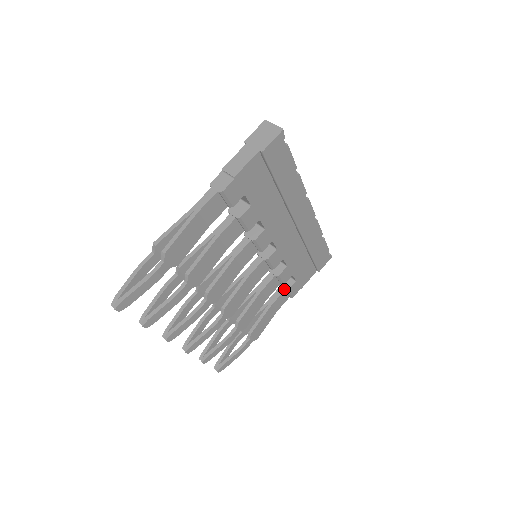
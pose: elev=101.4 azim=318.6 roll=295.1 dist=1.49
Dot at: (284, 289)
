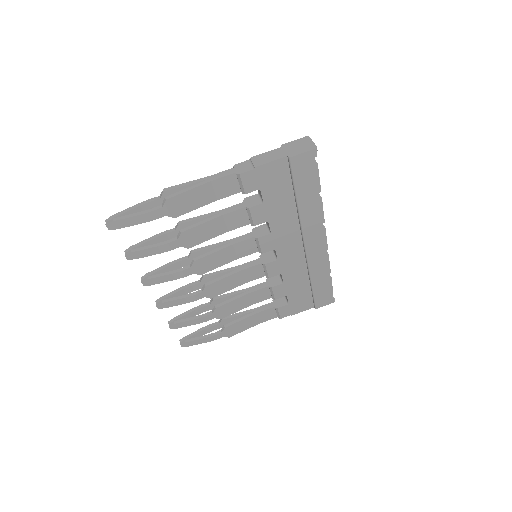
Dot at: (274, 305)
